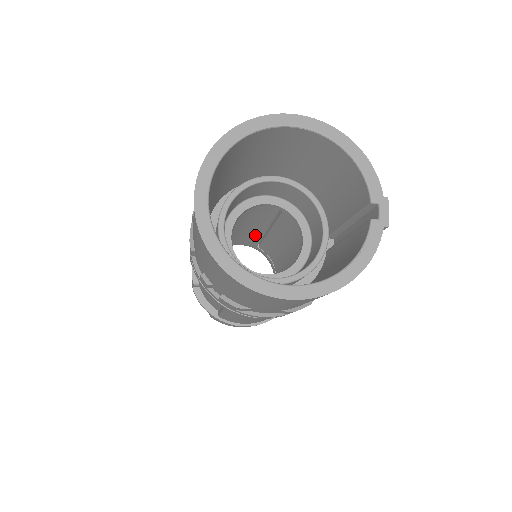
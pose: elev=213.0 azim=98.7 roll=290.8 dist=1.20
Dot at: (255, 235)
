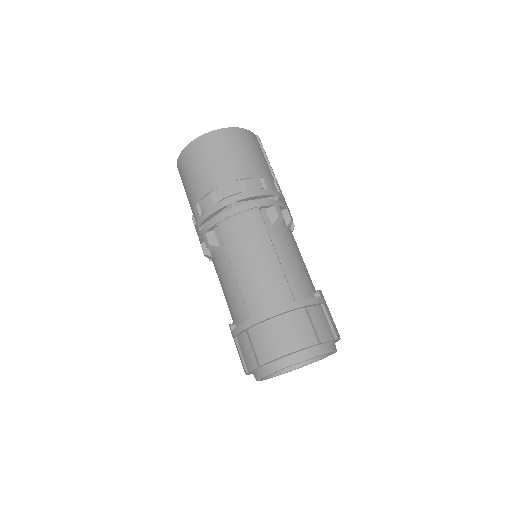
Dot at: occluded
